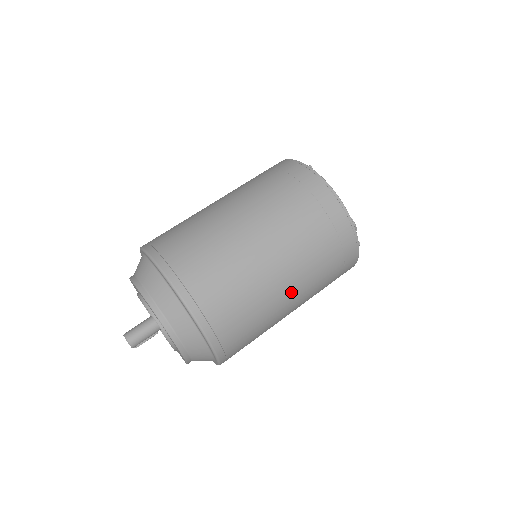
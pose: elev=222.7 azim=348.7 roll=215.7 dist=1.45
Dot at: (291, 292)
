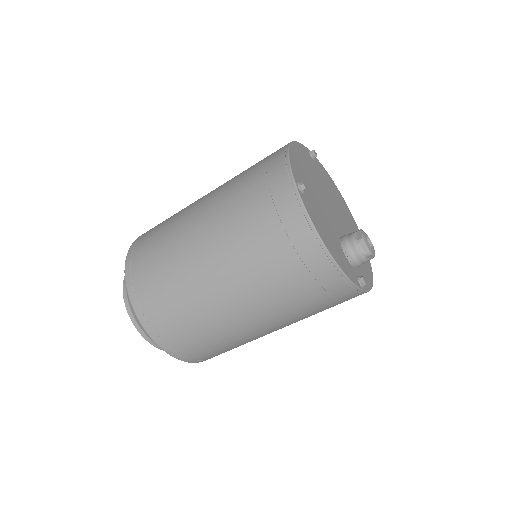
Dot at: (266, 328)
